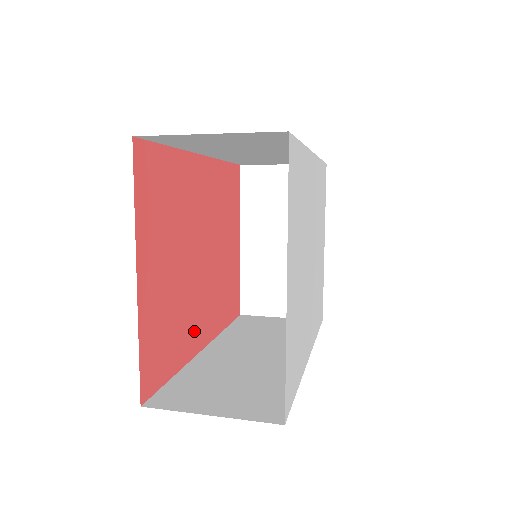
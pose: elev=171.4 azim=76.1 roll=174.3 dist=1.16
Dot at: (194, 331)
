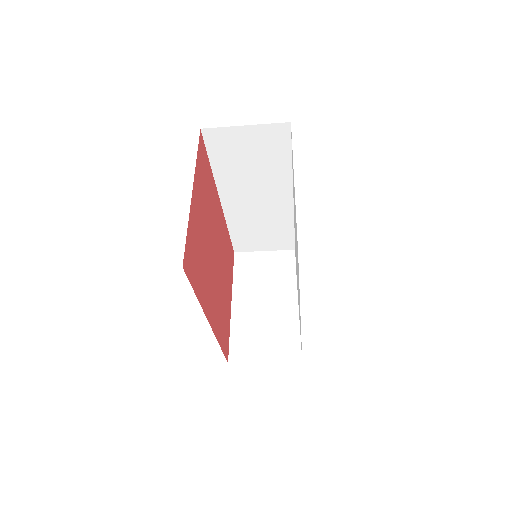
Dot at: (207, 296)
